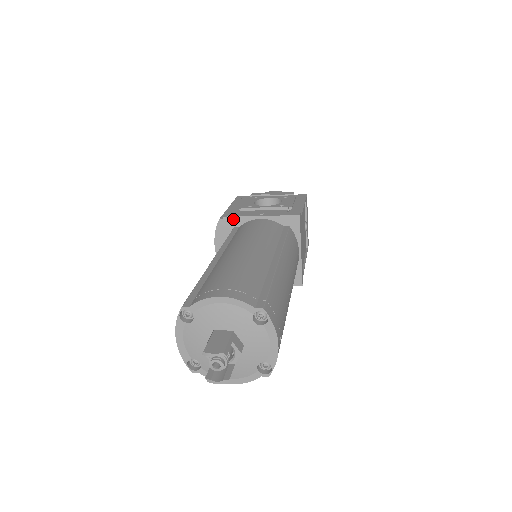
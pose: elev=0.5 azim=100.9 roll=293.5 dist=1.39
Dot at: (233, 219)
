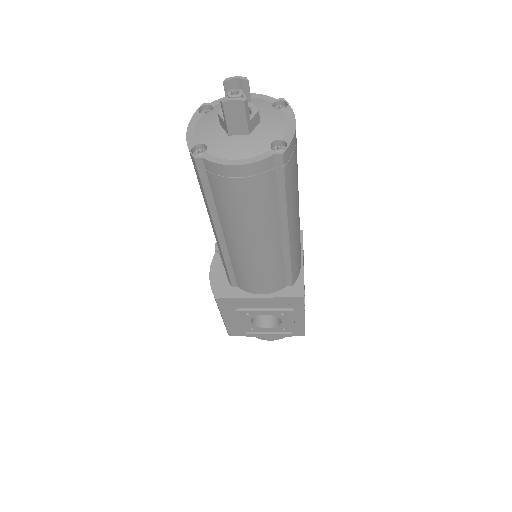
Dot at: occluded
